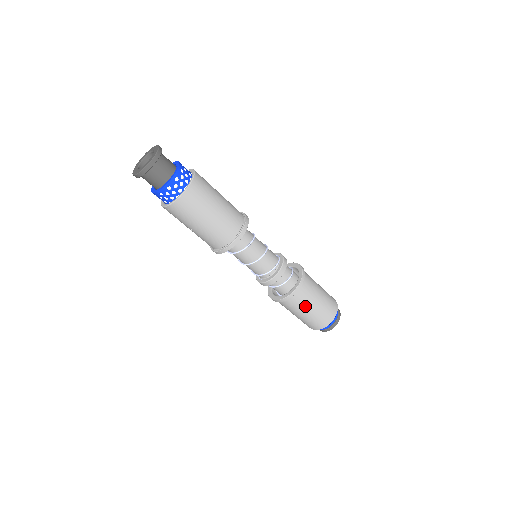
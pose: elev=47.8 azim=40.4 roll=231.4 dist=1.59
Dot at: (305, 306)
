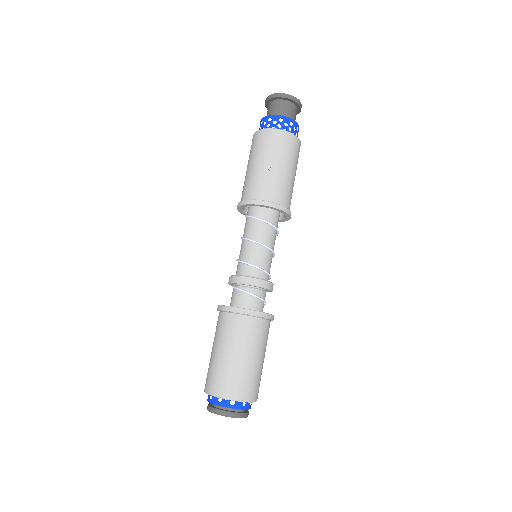
Dot at: (264, 347)
